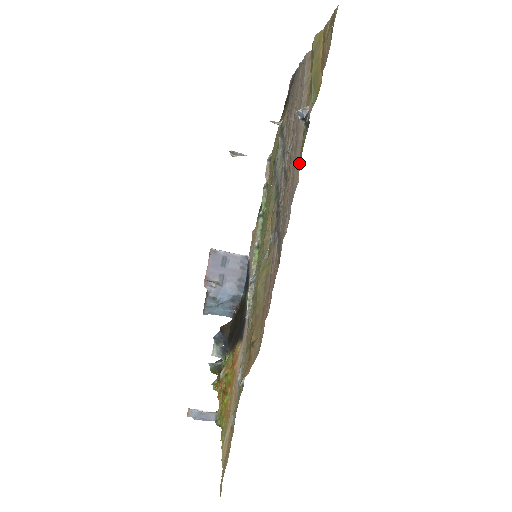
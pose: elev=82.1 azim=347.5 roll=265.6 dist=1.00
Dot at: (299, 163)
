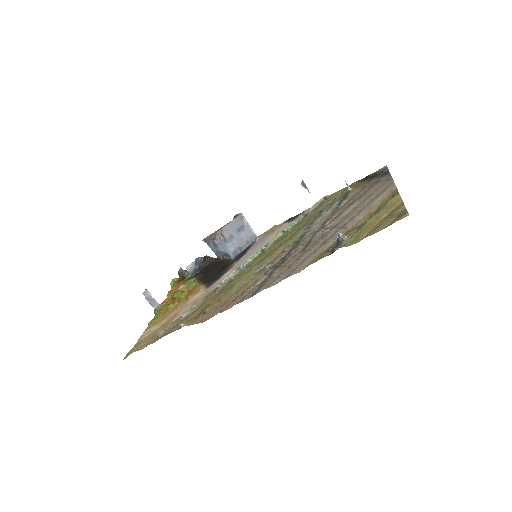
Dot at: (311, 261)
